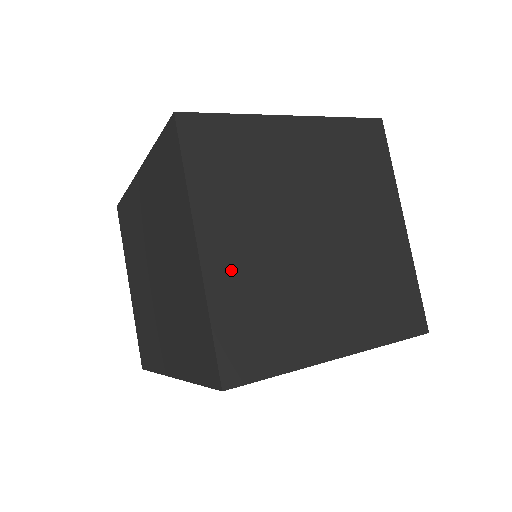
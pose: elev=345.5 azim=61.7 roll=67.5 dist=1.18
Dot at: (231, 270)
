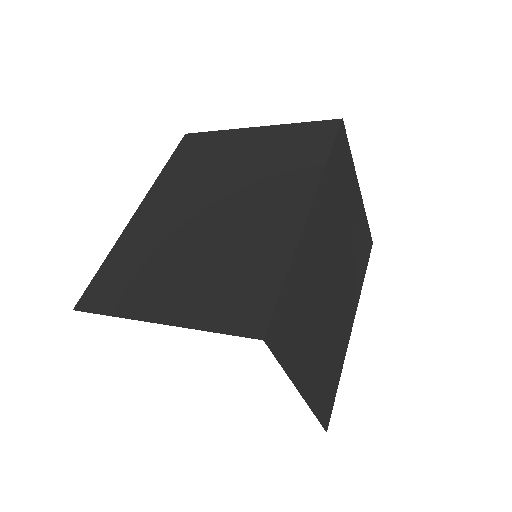
Dot at: occluded
